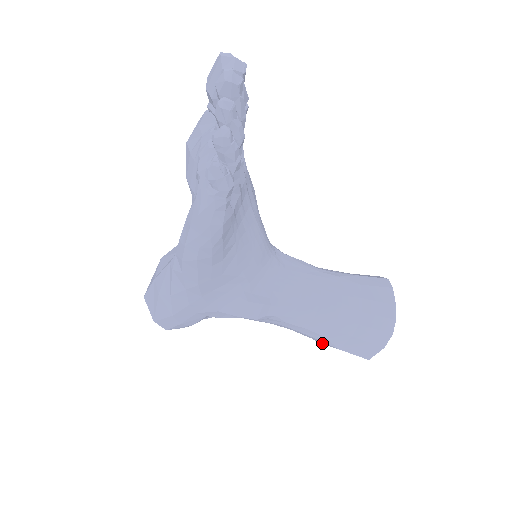
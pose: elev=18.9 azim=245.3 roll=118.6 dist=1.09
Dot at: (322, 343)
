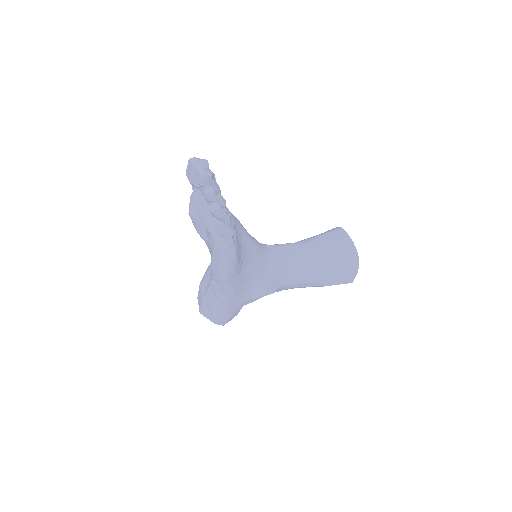
Dot at: occluded
